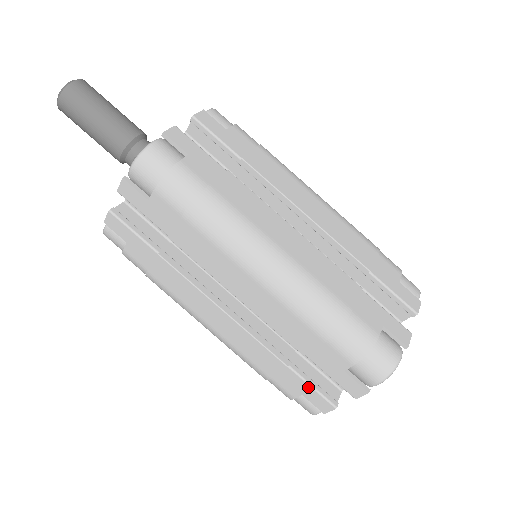
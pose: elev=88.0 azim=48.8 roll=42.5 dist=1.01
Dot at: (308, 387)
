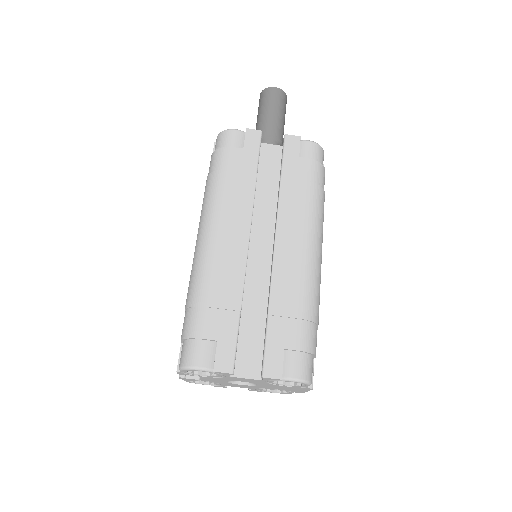
Dot at: occluded
